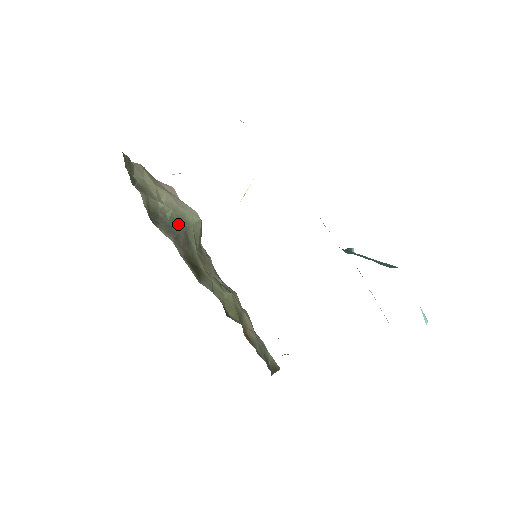
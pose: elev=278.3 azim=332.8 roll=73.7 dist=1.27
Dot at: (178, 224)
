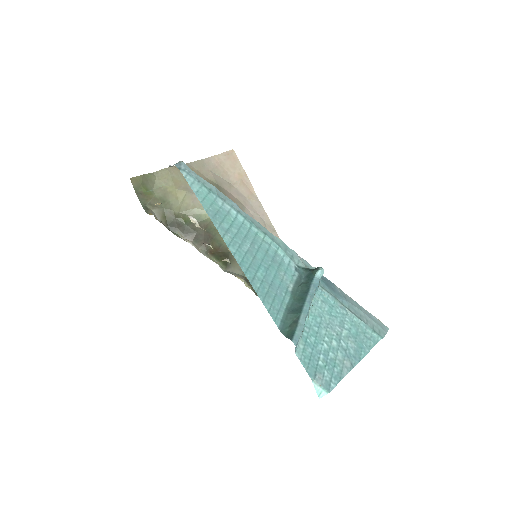
Dot at: occluded
